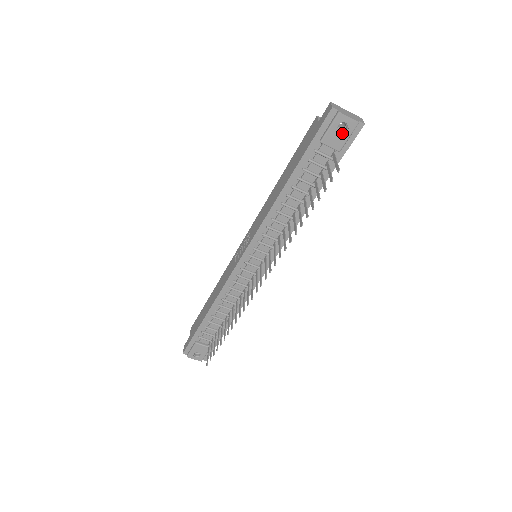
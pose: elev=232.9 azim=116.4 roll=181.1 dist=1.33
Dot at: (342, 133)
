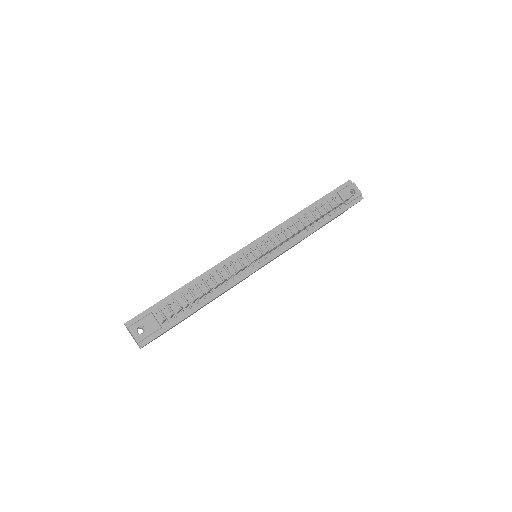
Dot at: (352, 194)
